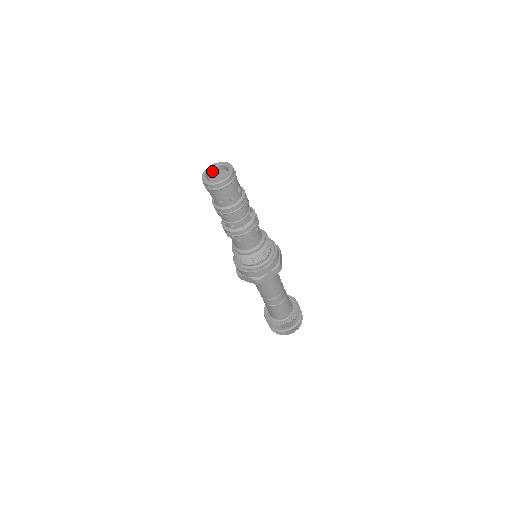
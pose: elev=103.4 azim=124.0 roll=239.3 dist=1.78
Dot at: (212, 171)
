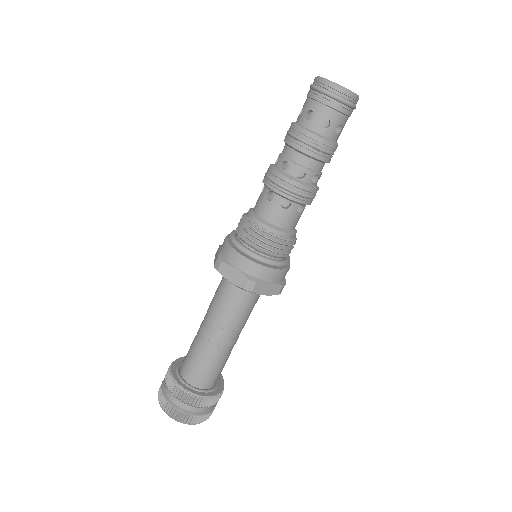
Dot at: occluded
